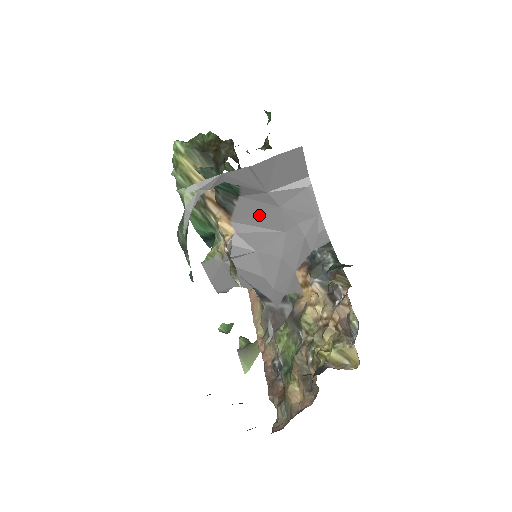
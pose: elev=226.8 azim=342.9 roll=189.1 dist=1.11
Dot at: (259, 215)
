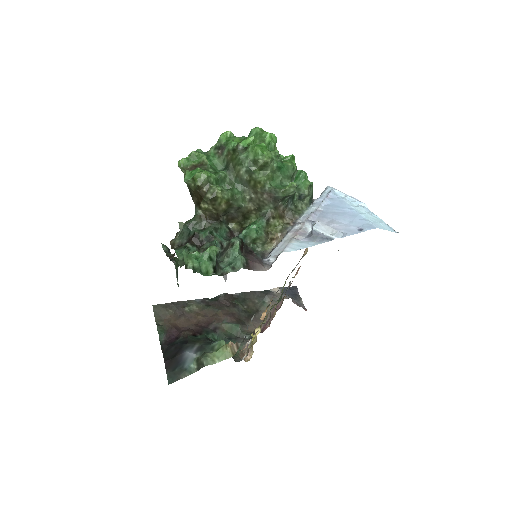
Dot at: occluded
